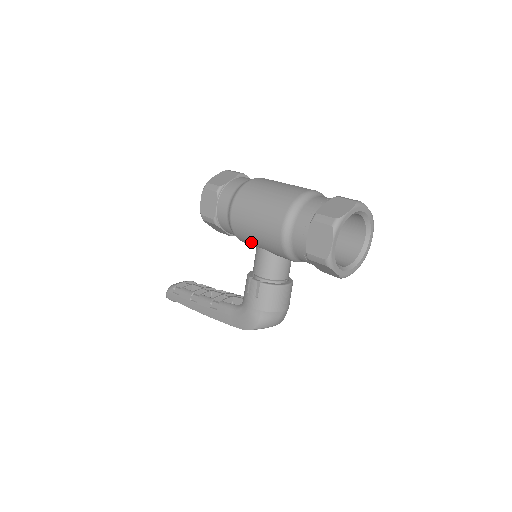
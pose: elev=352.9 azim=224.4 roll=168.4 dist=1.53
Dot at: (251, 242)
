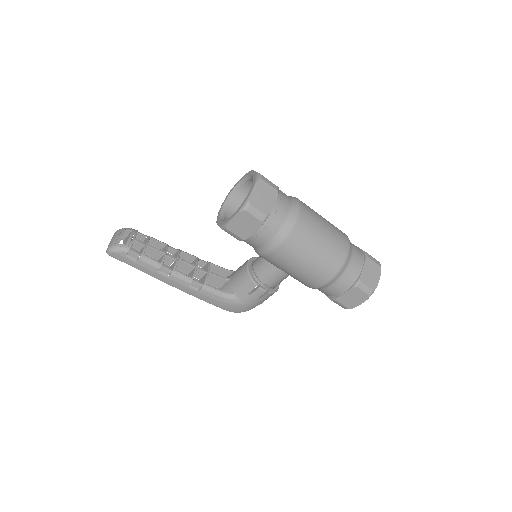
Dot at: (276, 266)
